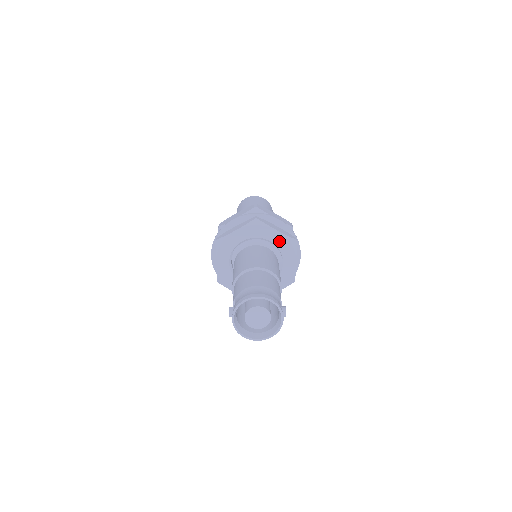
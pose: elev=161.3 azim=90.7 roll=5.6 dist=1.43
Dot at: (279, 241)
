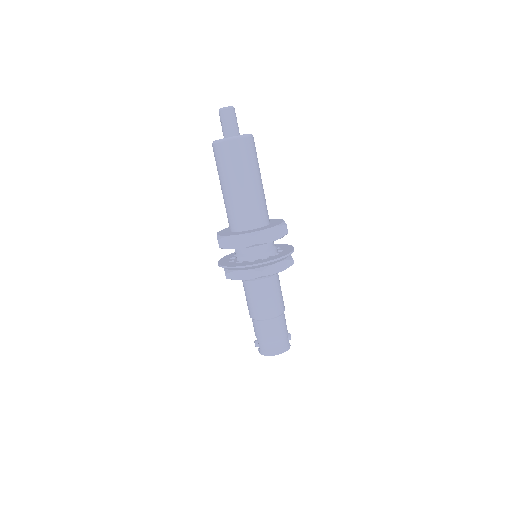
Dot at: occluded
